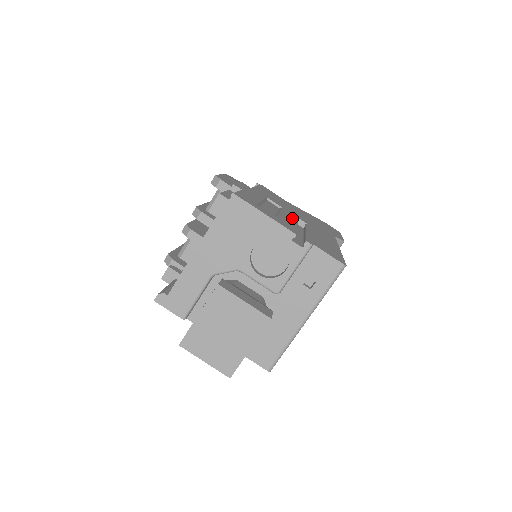
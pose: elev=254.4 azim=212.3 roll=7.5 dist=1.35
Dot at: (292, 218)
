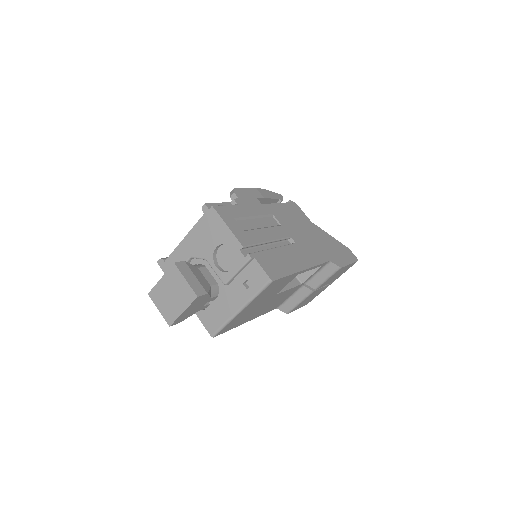
Dot at: (275, 235)
